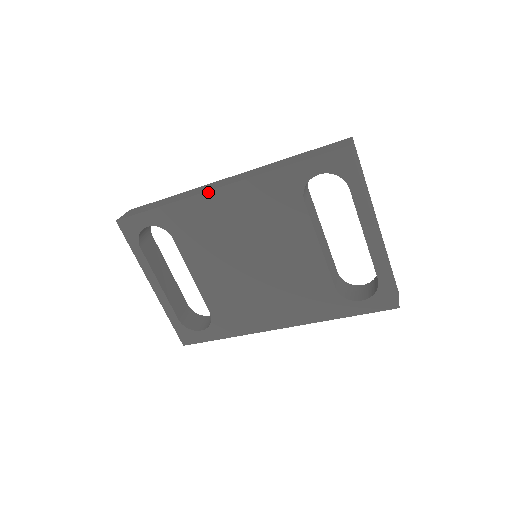
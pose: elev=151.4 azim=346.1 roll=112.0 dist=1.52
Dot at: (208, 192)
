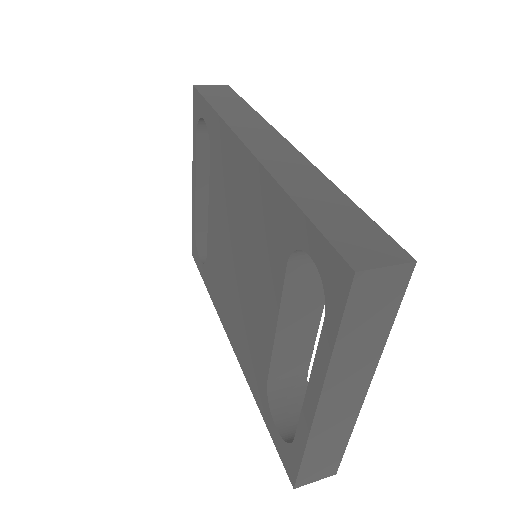
Dot at: (239, 139)
